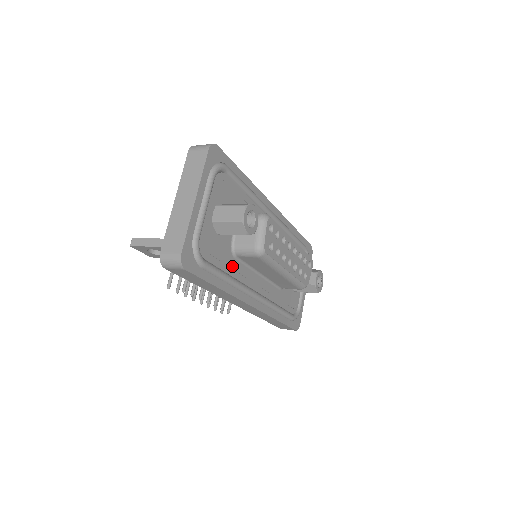
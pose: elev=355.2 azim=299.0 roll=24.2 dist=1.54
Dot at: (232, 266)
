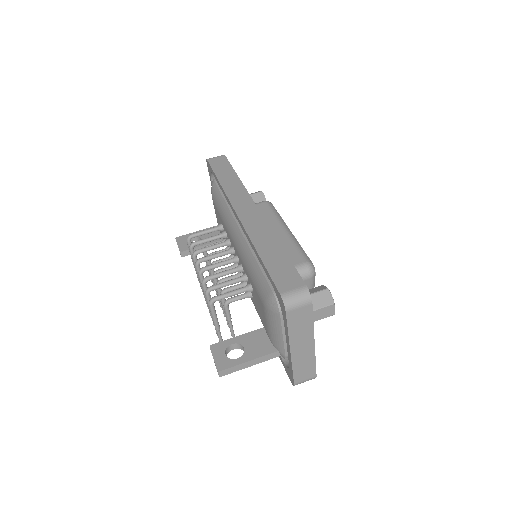
Dot at: occluded
